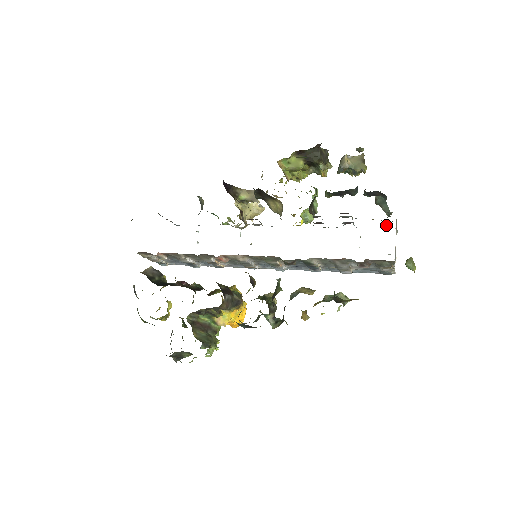
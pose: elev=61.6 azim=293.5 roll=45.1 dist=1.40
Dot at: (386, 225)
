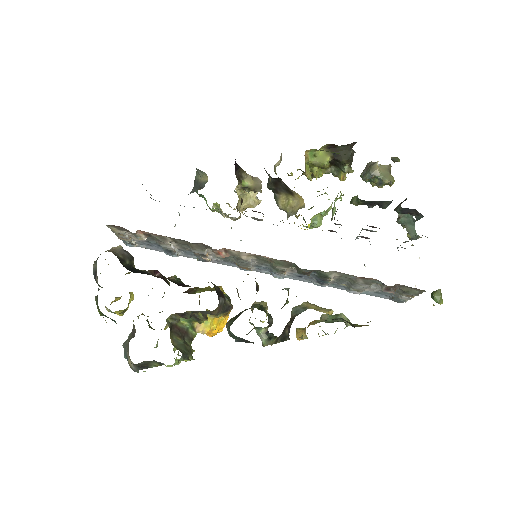
Dot at: occluded
